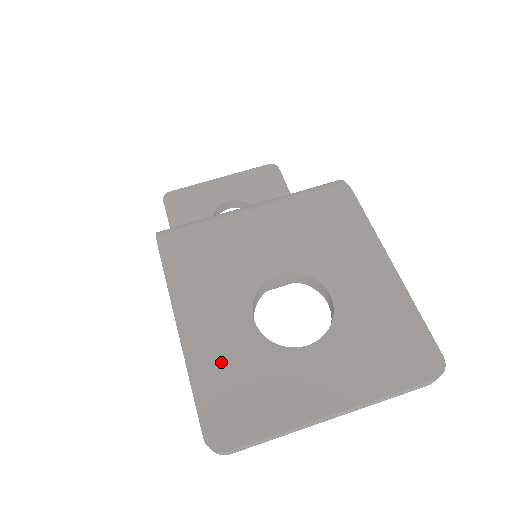
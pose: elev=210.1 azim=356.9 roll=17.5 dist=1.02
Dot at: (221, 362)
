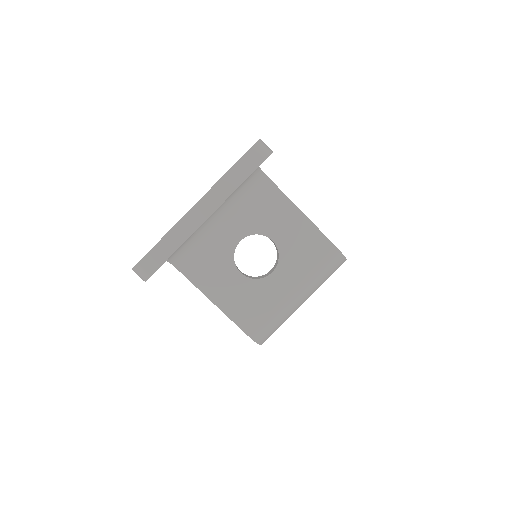
Dot at: occluded
